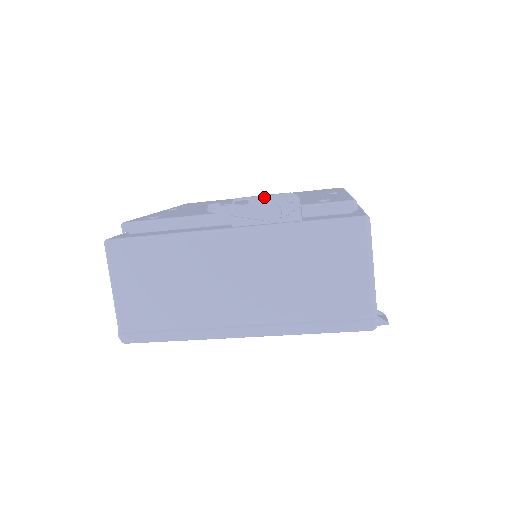
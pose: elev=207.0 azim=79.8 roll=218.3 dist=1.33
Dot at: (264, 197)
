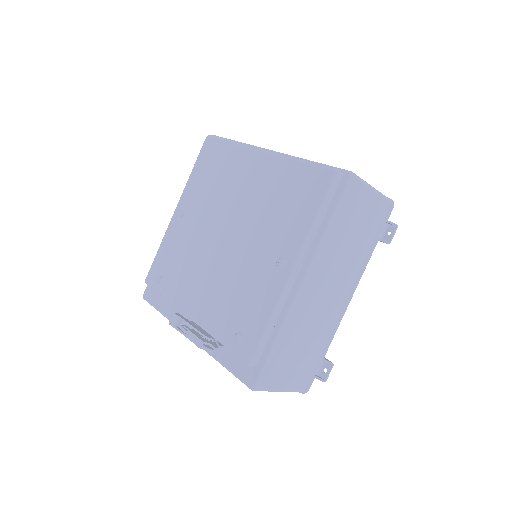
Dot at: (192, 341)
